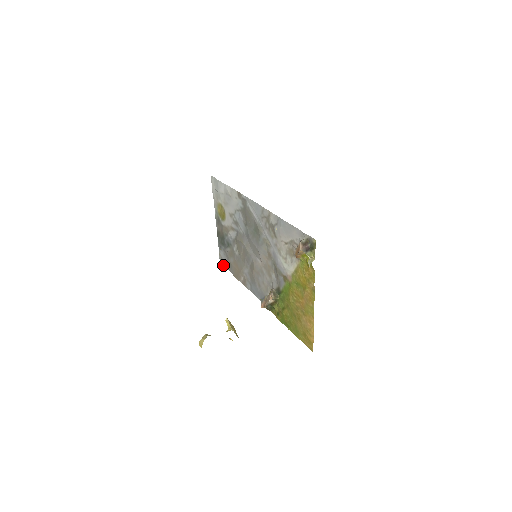
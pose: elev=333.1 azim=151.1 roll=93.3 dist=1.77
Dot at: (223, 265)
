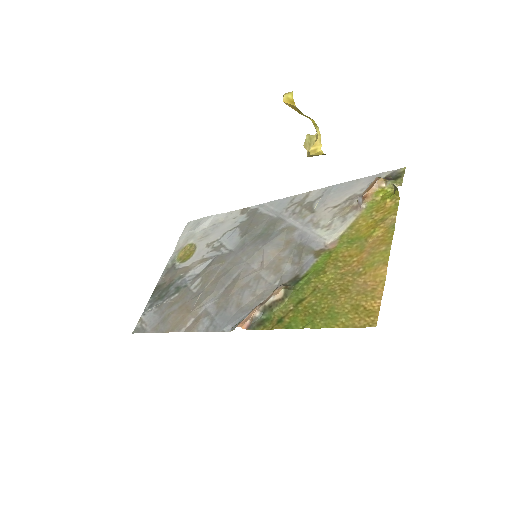
Dot at: (140, 332)
